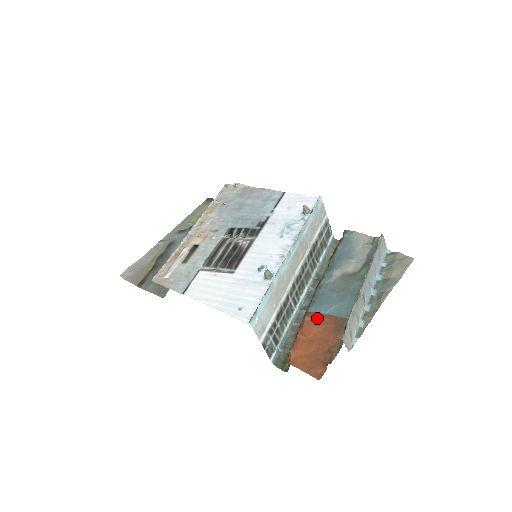
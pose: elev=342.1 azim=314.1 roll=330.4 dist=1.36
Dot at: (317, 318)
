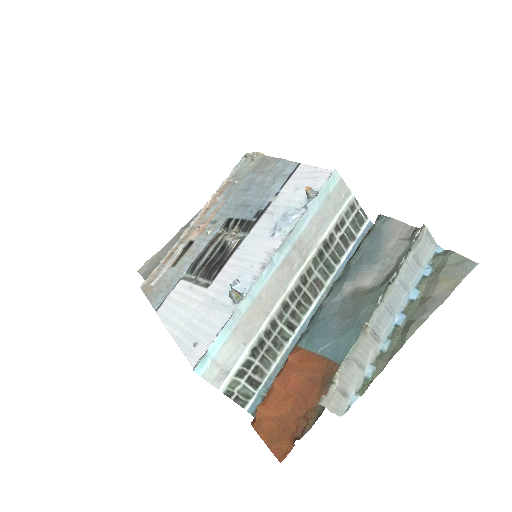
Dot at: (303, 359)
